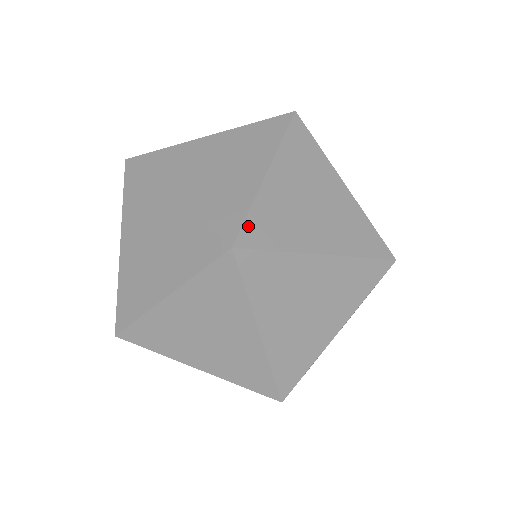
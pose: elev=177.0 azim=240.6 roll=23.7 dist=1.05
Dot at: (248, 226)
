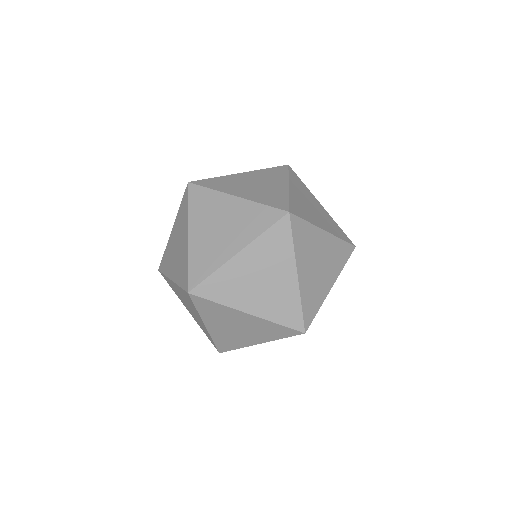
Dot at: (191, 275)
